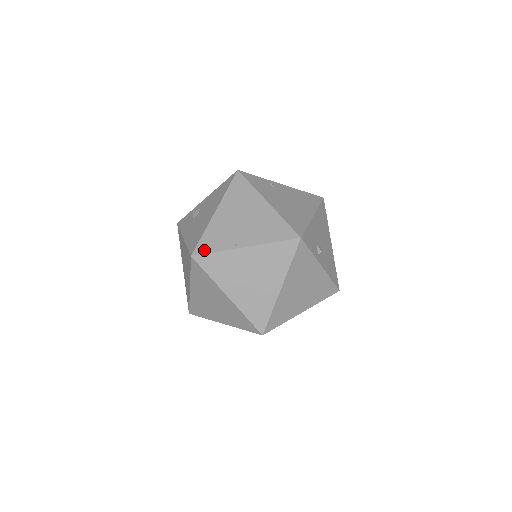
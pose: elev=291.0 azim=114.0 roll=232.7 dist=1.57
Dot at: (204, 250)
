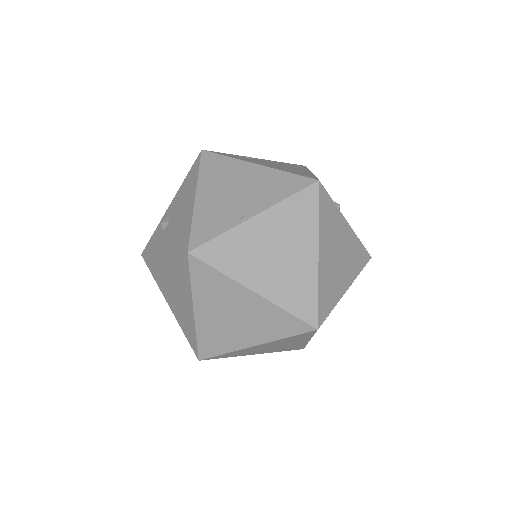
Dot at: (202, 239)
